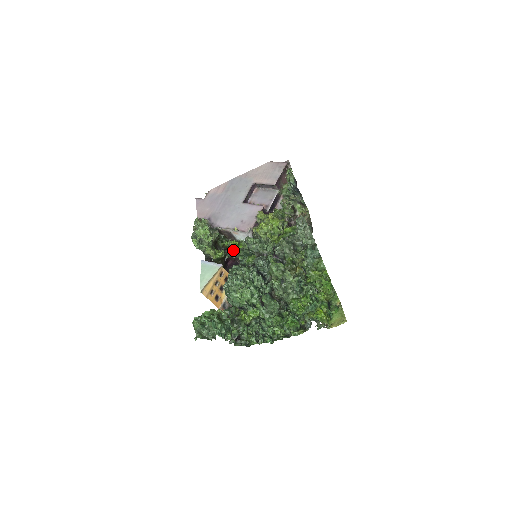
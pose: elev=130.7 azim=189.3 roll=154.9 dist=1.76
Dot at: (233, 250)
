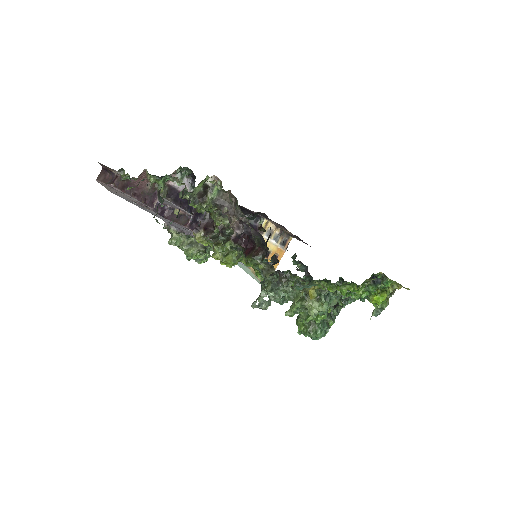
Dot at: occluded
